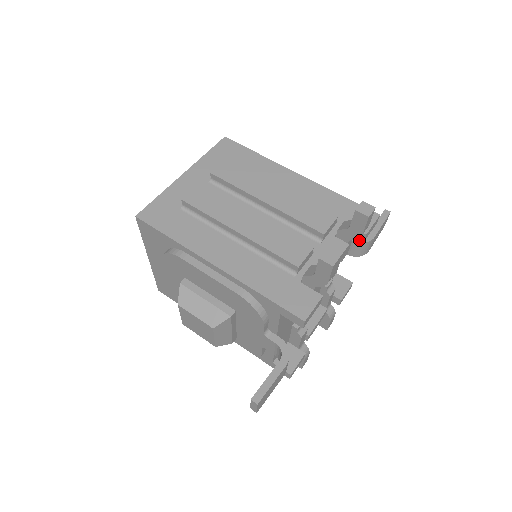
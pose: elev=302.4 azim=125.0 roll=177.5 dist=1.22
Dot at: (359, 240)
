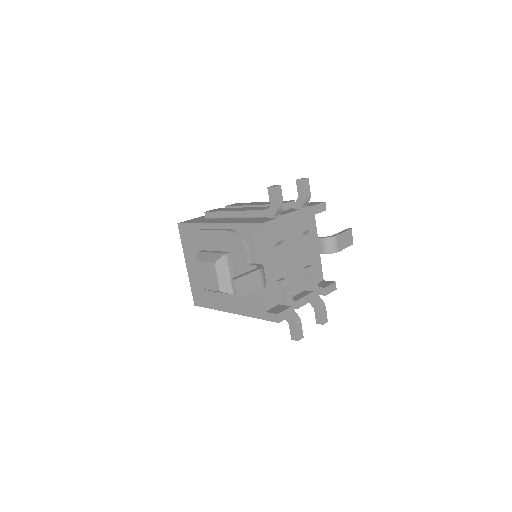
Dot at: (312, 214)
